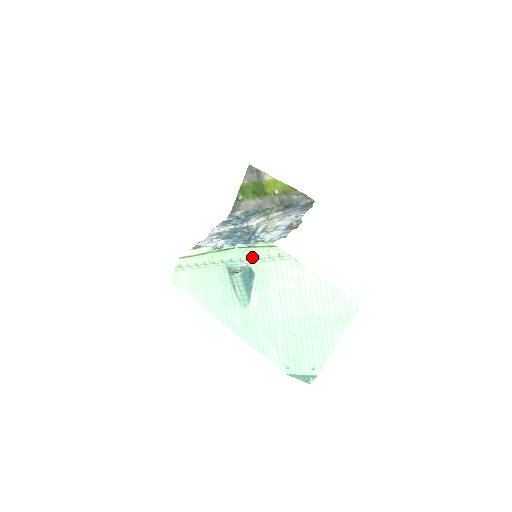
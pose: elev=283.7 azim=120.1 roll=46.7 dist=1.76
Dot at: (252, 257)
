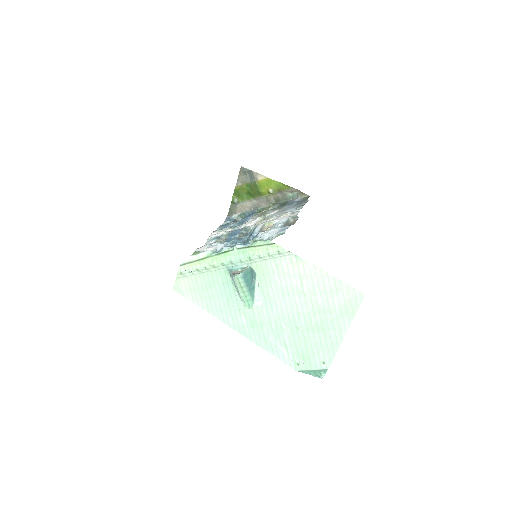
Dot at: (252, 257)
